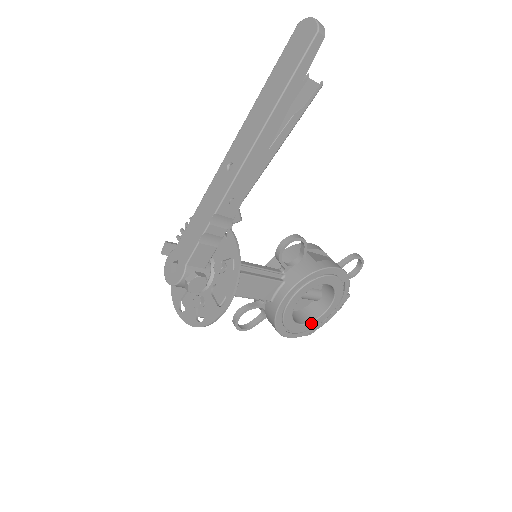
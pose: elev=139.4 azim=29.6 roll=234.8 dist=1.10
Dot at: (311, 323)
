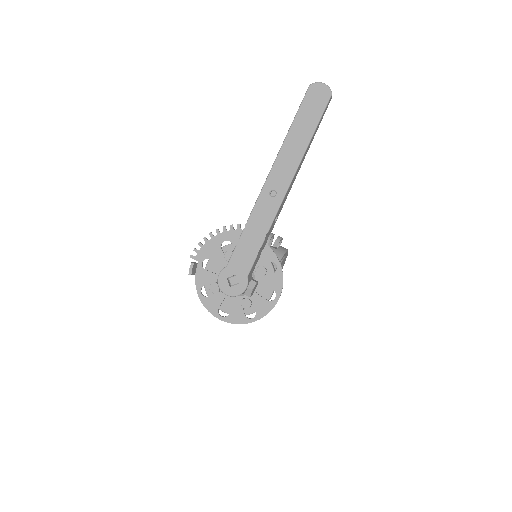
Dot at: occluded
